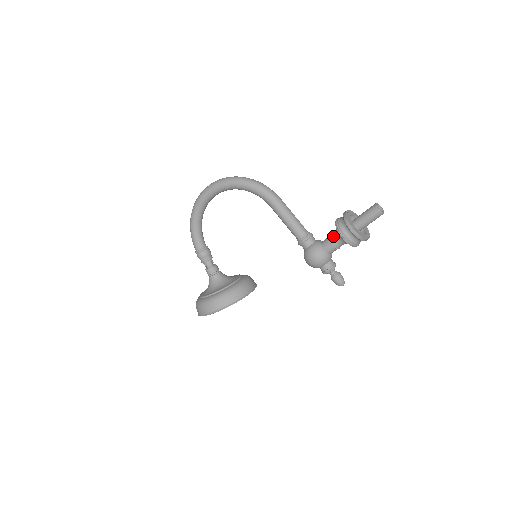
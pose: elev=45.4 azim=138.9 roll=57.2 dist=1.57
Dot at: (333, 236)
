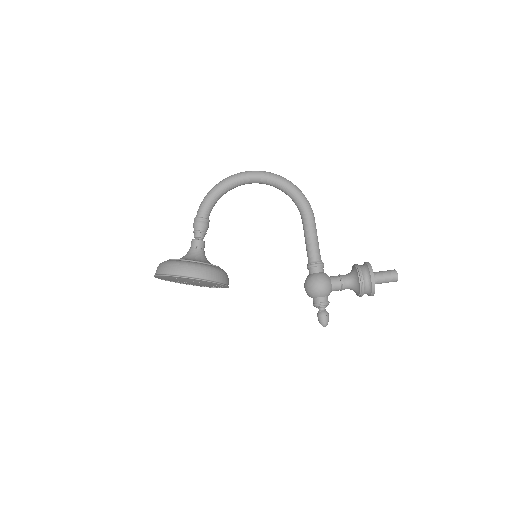
Dot at: (345, 276)
